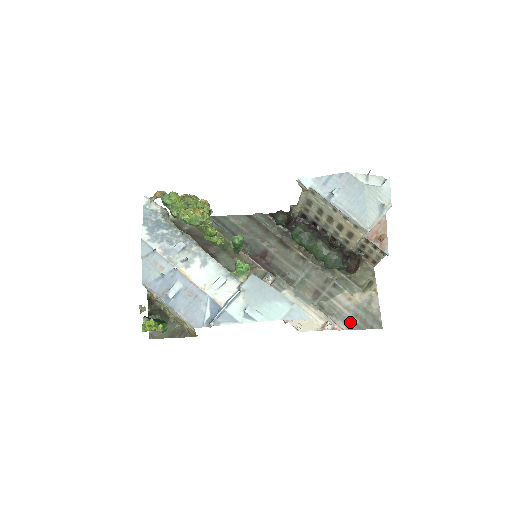
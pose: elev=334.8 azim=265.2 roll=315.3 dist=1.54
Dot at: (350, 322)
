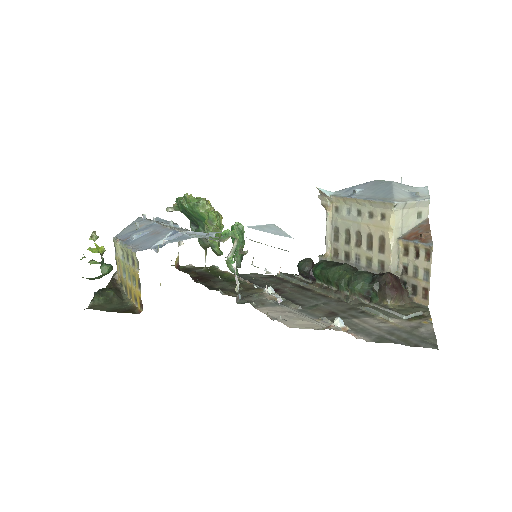
Dot at: (378, 337)
